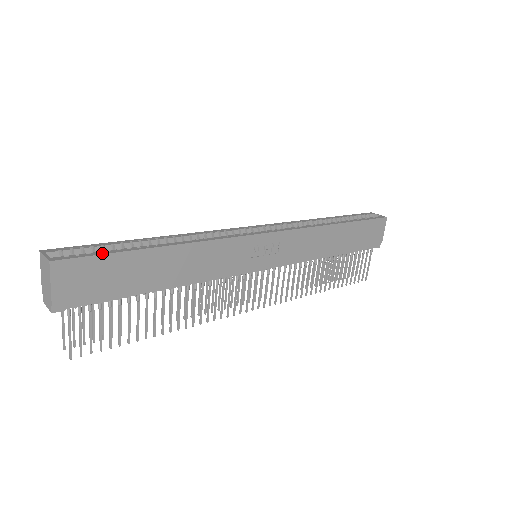
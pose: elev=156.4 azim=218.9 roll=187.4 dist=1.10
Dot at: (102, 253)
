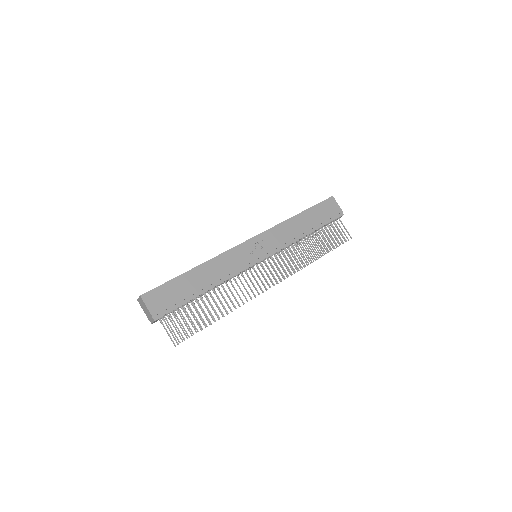
Dot at: (163, 284)
